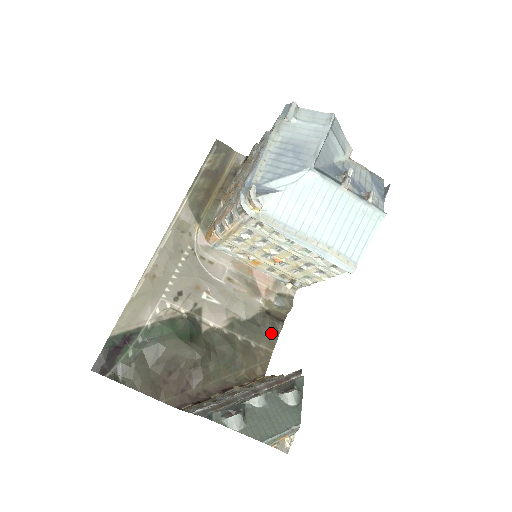
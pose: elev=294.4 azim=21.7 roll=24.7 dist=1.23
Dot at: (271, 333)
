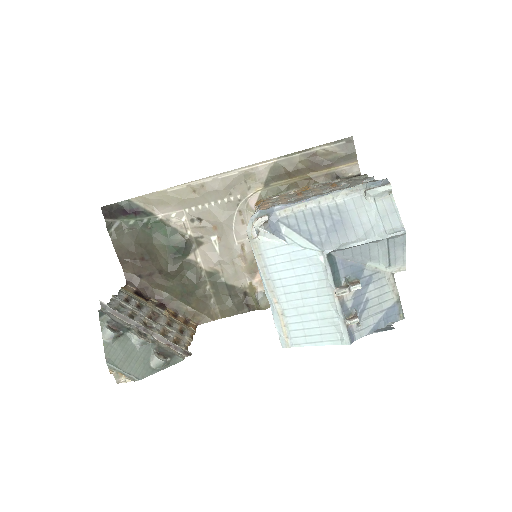
Dot at: (232, 308)
